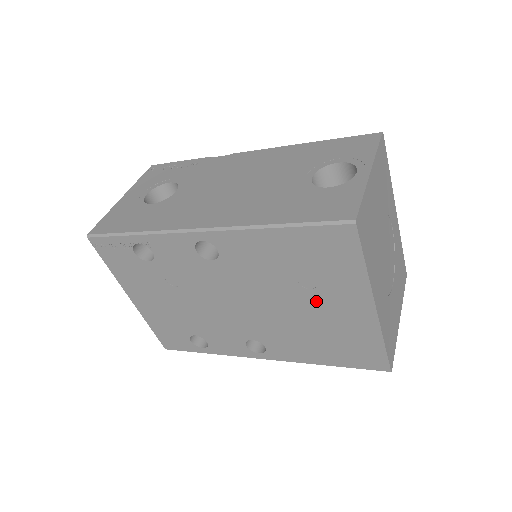
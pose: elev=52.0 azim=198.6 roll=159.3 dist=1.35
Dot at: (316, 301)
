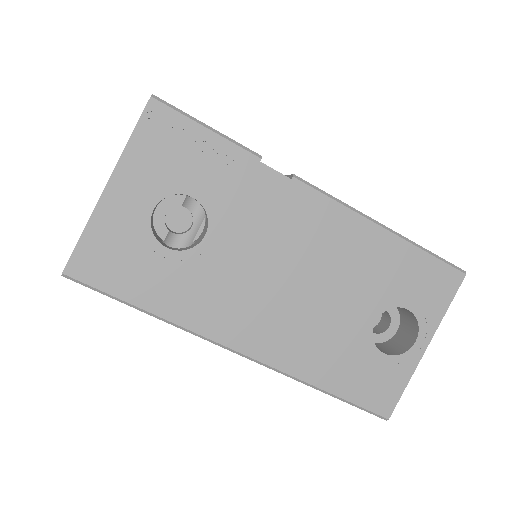
Dot at: occluded
